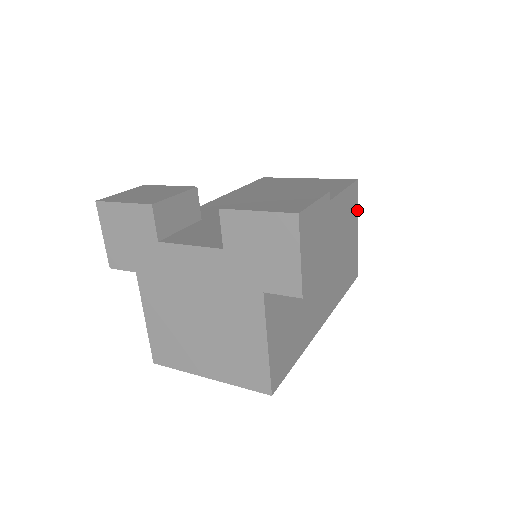
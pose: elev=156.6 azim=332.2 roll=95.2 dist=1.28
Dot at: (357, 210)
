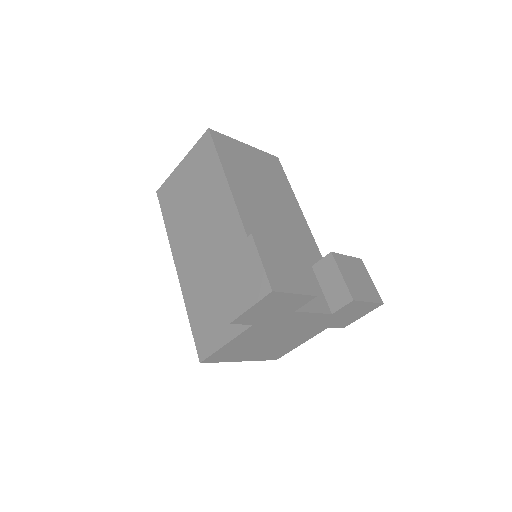
Dot at: occluded
